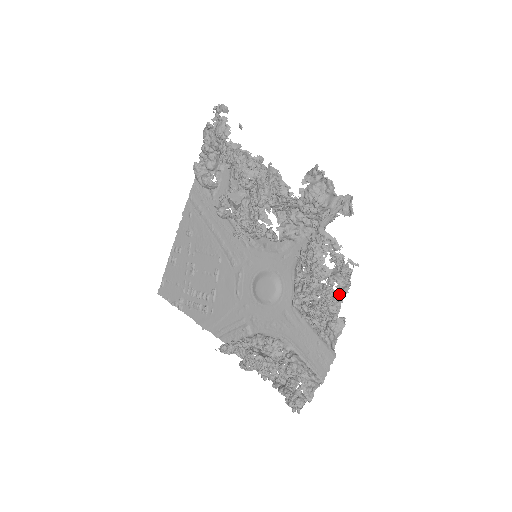
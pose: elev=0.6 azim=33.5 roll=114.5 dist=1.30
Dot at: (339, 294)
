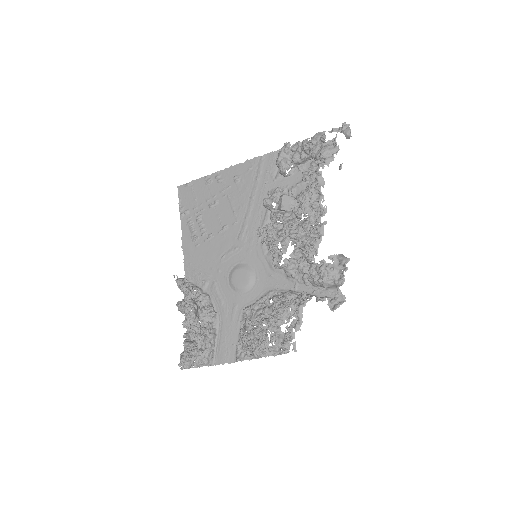
Dot at: (268, 351)
